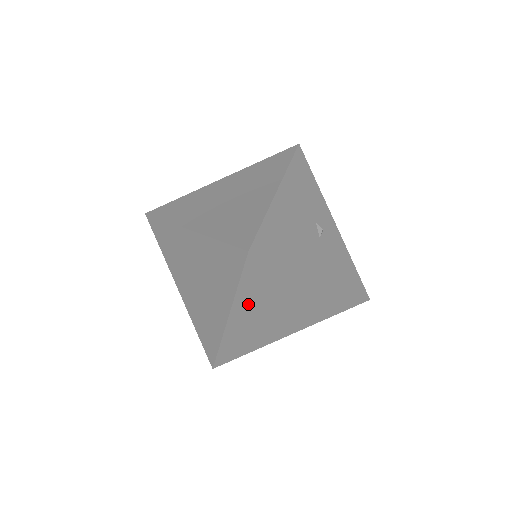
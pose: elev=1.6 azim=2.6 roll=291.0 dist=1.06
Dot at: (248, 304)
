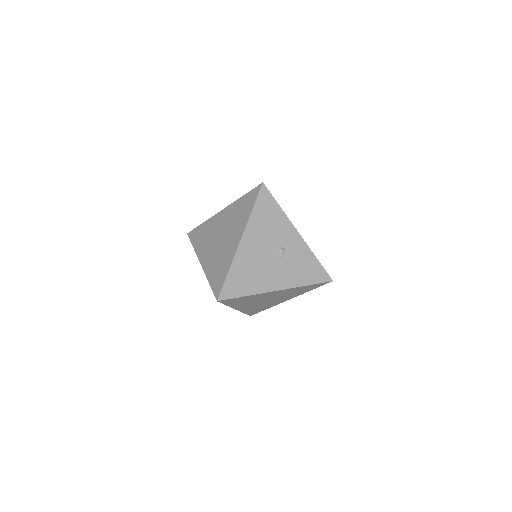
Dot at: (242, 305)
